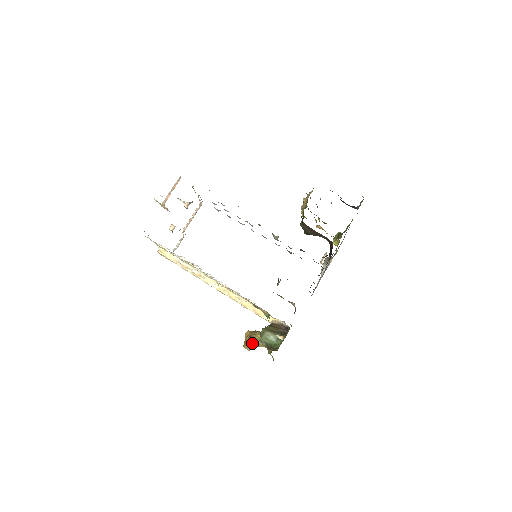
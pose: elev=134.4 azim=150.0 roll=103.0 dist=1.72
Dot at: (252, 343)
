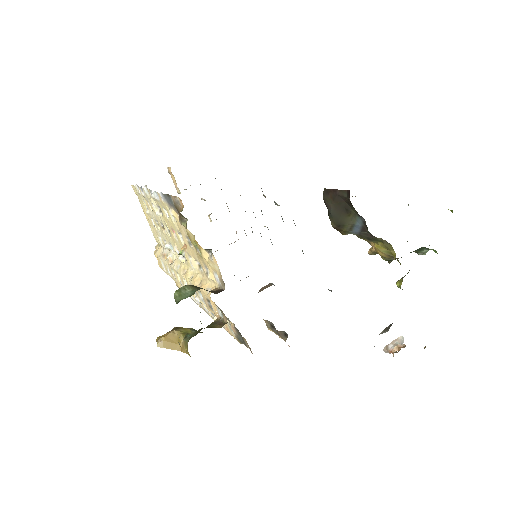
Dot at: (169, 332)
